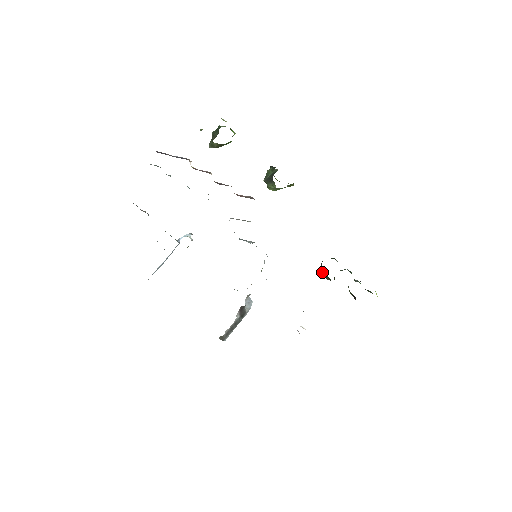
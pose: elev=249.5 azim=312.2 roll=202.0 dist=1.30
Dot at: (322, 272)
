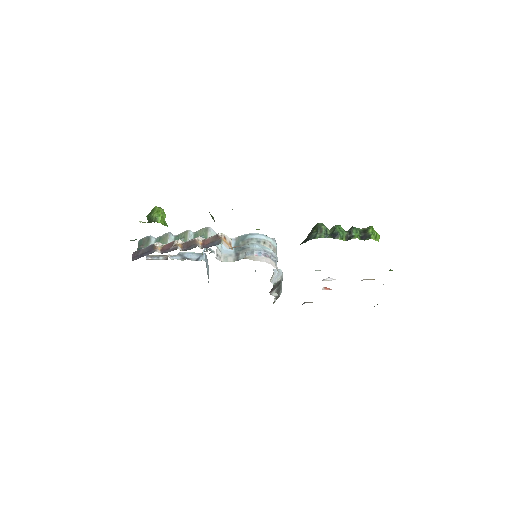
Dot at: occluded
